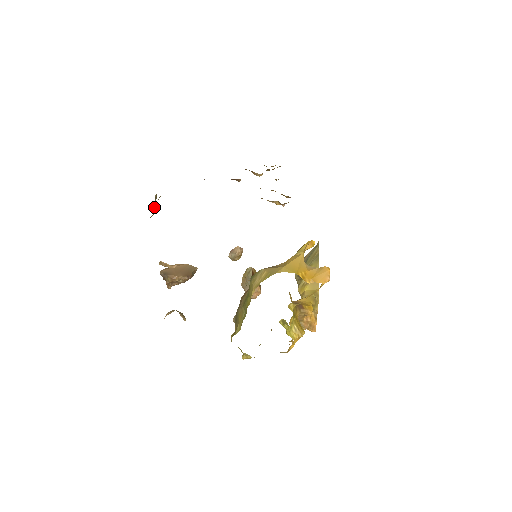
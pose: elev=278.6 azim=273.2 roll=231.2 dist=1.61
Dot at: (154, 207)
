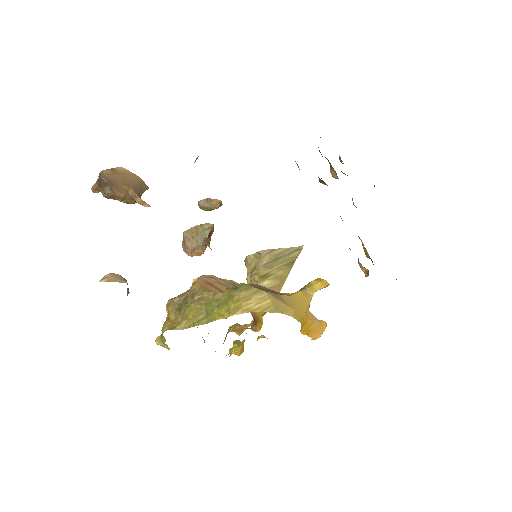
Dot at: occluded
